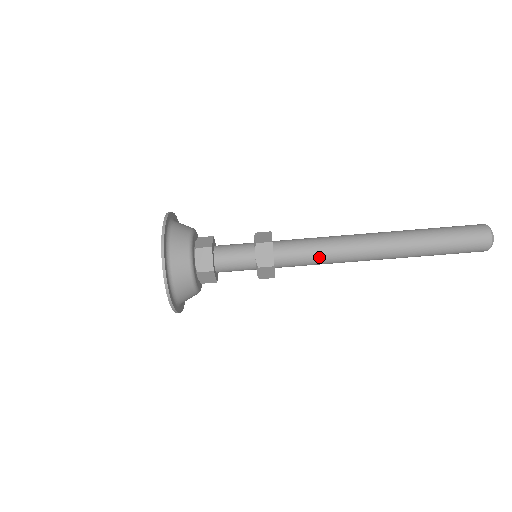
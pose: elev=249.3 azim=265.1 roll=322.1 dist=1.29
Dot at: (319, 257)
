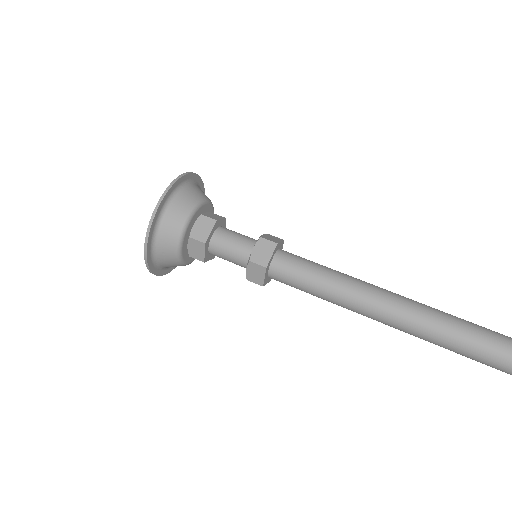
Dot at: (324, 270)
